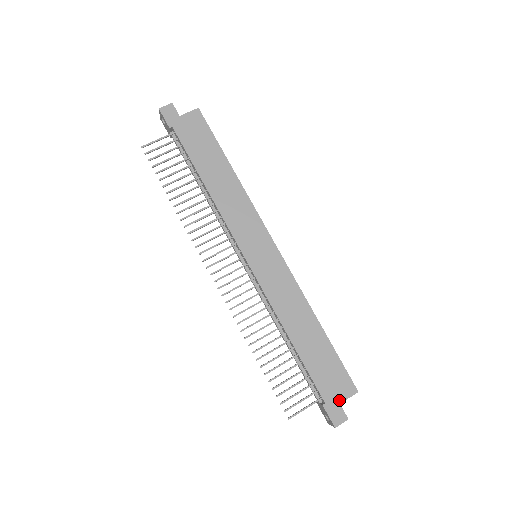
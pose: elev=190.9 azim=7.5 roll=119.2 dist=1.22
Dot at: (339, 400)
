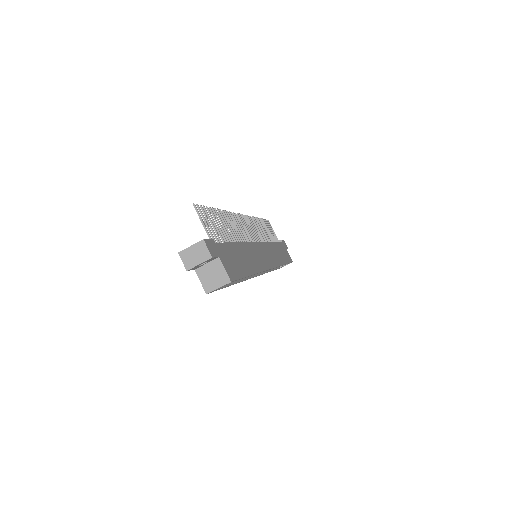
Dot at: (221, 258)
